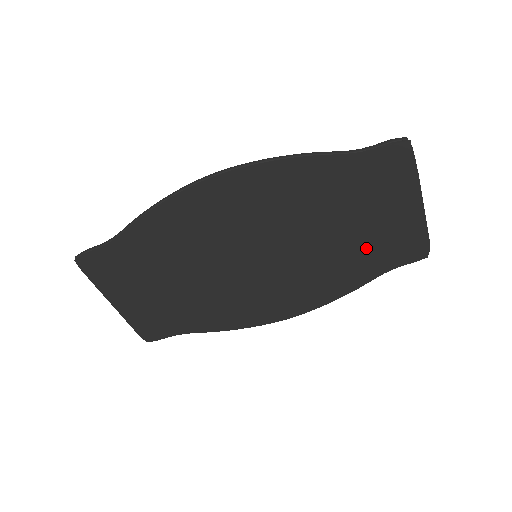
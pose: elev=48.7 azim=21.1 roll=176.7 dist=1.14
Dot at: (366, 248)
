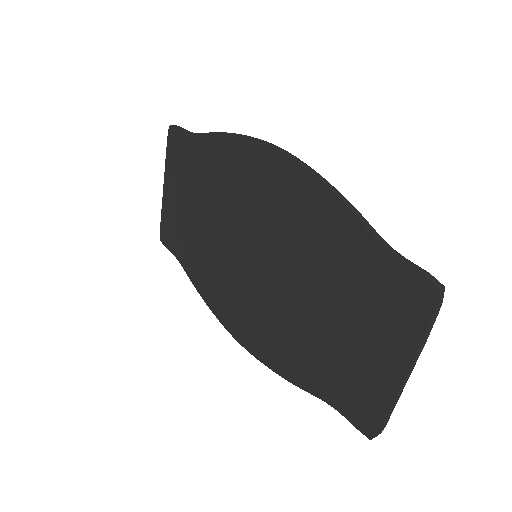
Dot at: (329, 356)
